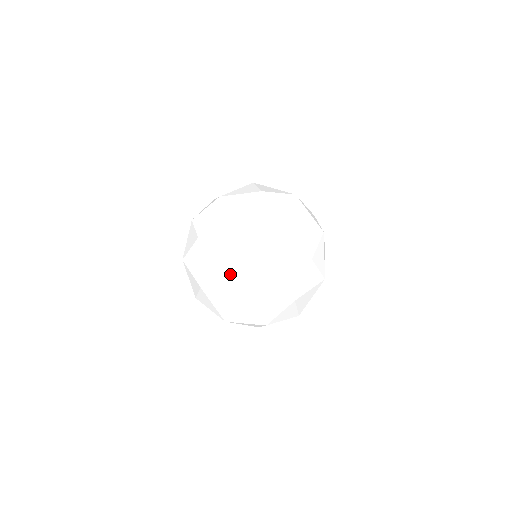
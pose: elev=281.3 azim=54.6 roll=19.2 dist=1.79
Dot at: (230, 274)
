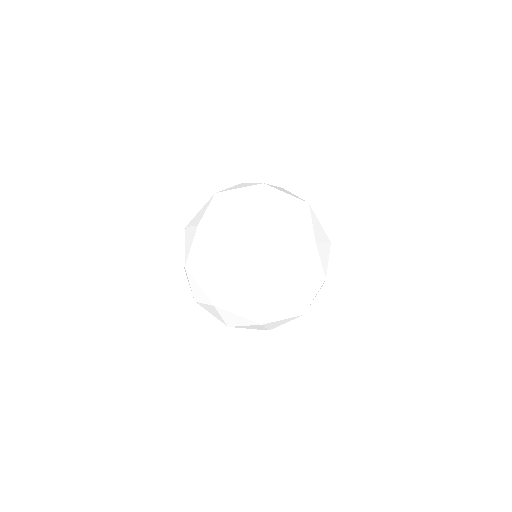
Dot at: (207, 222)
